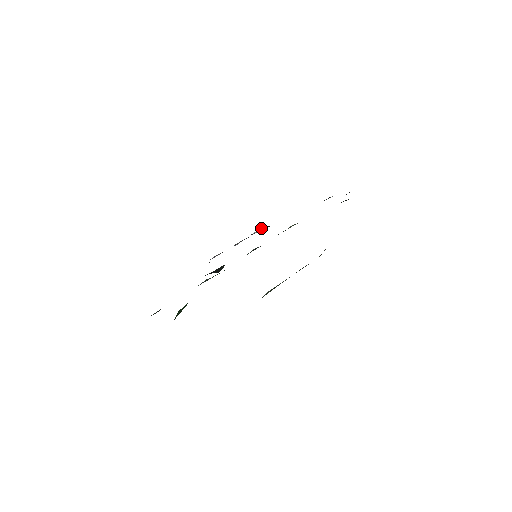
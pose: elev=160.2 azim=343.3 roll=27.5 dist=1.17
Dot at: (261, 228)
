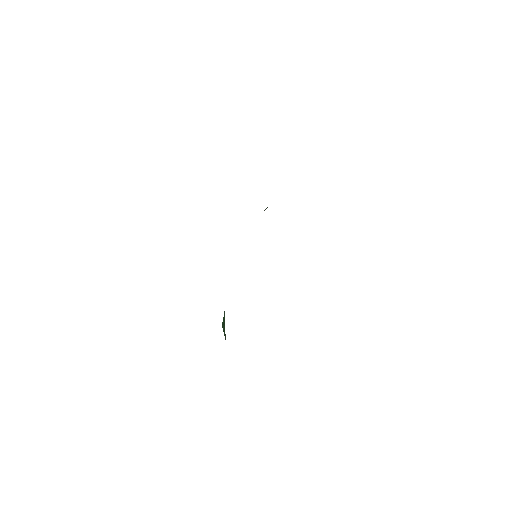
Dot at: occluded
